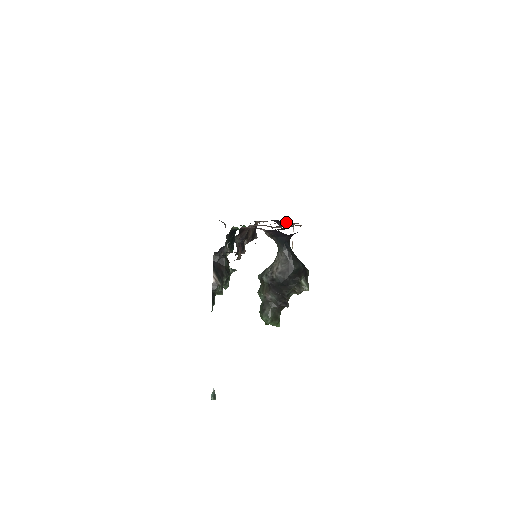
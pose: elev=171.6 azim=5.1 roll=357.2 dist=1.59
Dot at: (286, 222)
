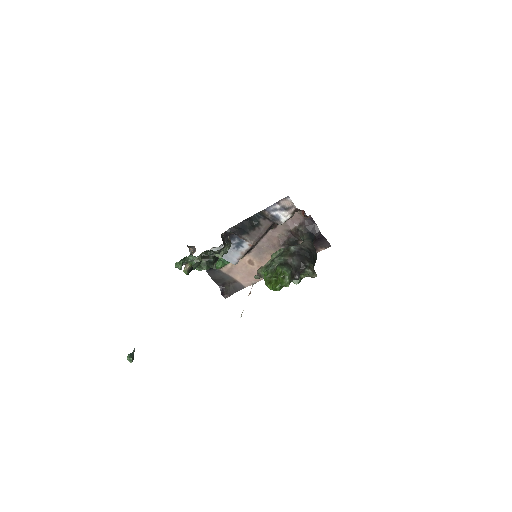
Dot at: (233, 290)
